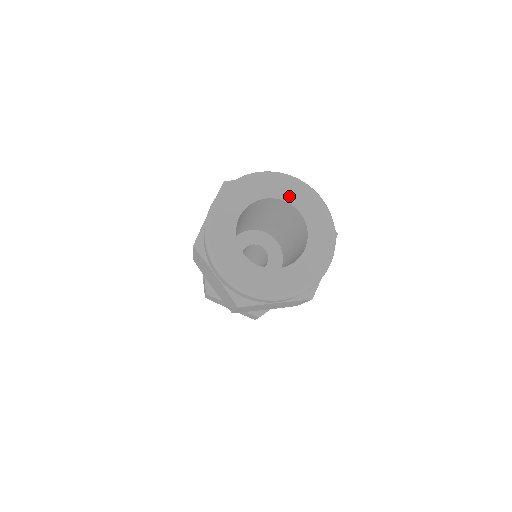
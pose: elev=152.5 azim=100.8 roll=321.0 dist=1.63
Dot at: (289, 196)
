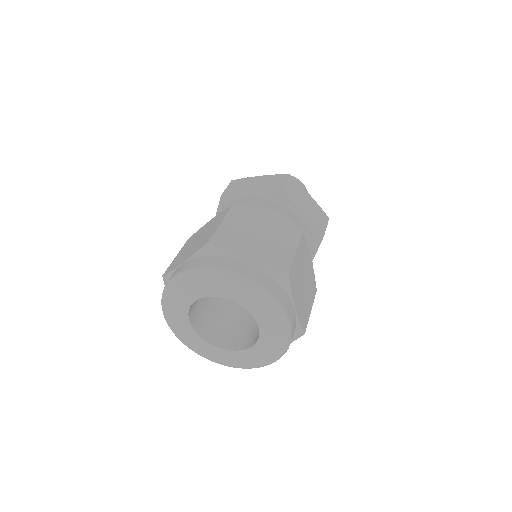
Dot at: (254, 309)
